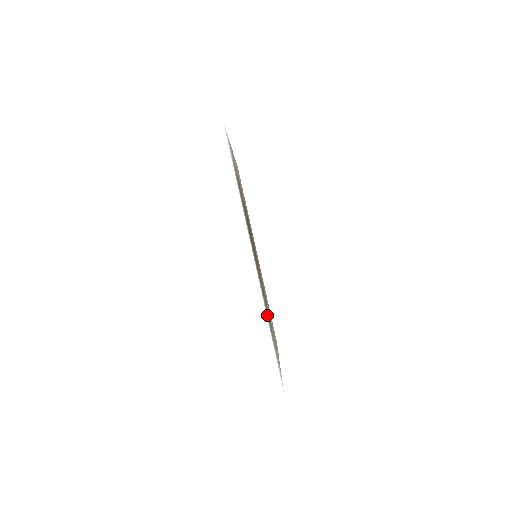
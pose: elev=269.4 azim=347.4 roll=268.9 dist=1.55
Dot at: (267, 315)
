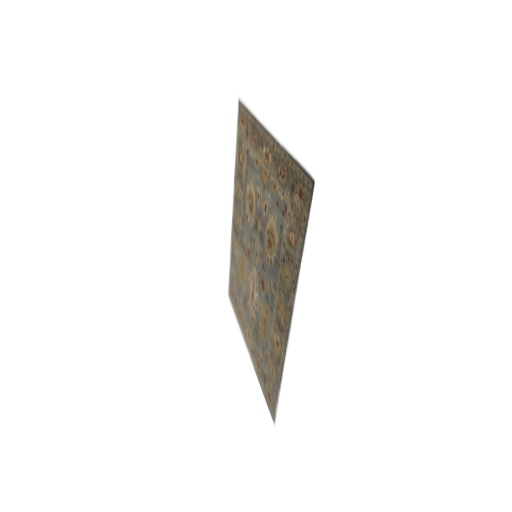
Dot at: (277, 370)
